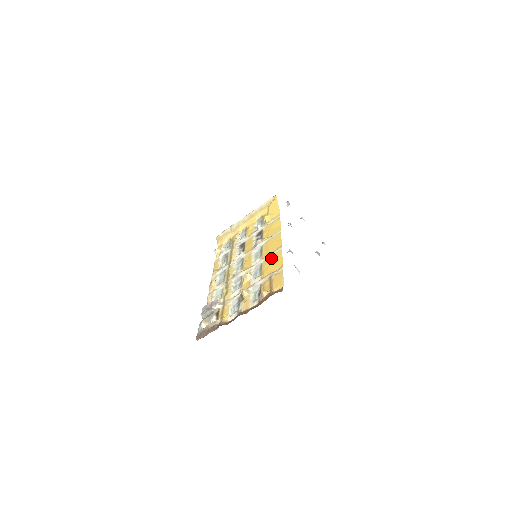
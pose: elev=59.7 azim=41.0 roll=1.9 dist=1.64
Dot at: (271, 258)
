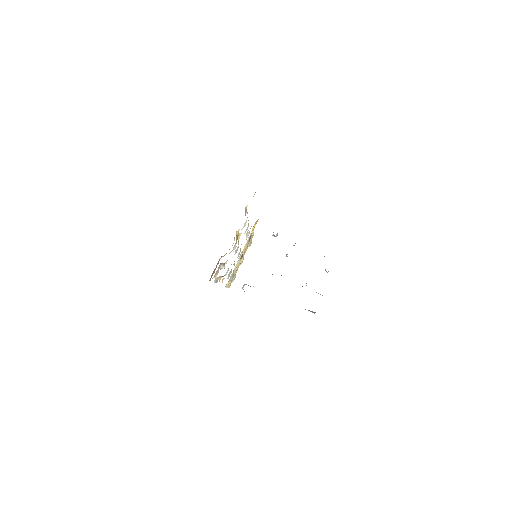
Dot at: occluded
